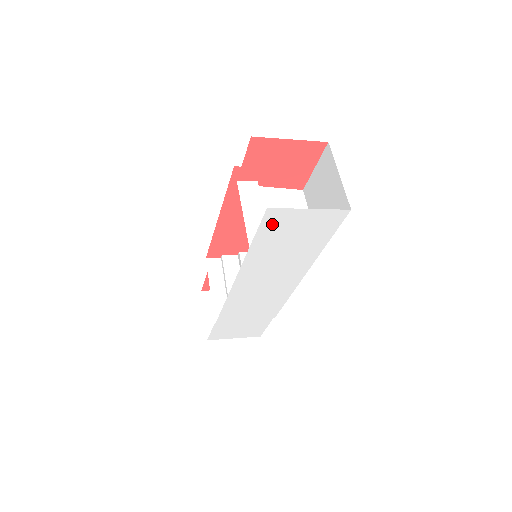
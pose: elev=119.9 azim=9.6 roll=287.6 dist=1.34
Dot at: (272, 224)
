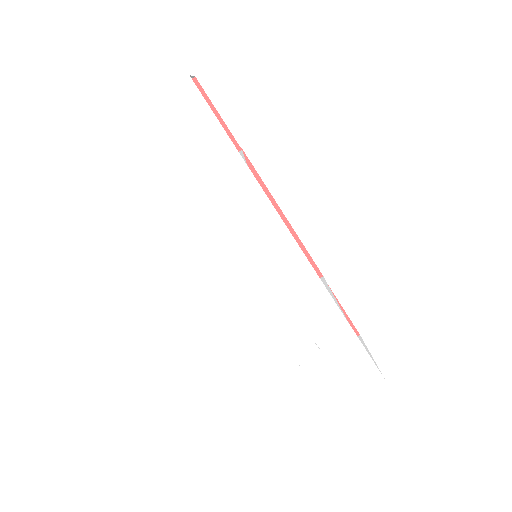
Dot at: (132, 159)
